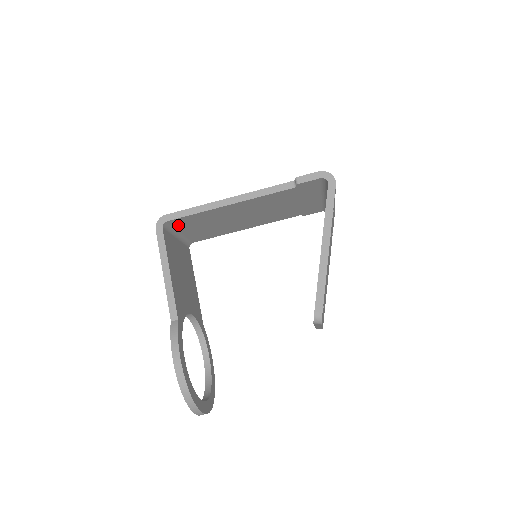
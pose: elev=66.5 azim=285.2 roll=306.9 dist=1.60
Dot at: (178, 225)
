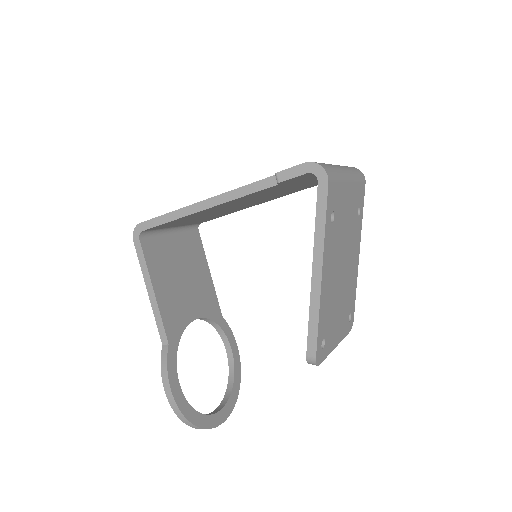
Dot at: (162, 227)
